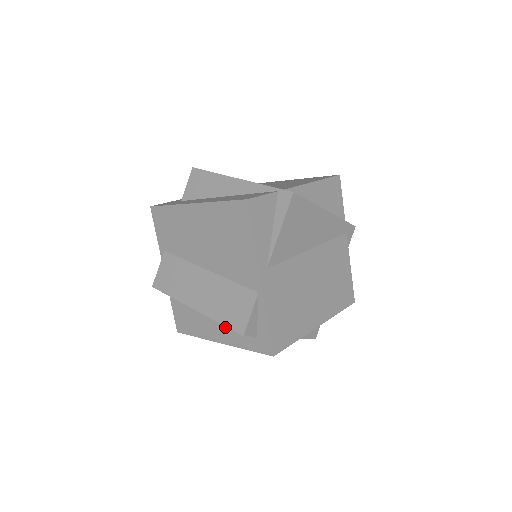
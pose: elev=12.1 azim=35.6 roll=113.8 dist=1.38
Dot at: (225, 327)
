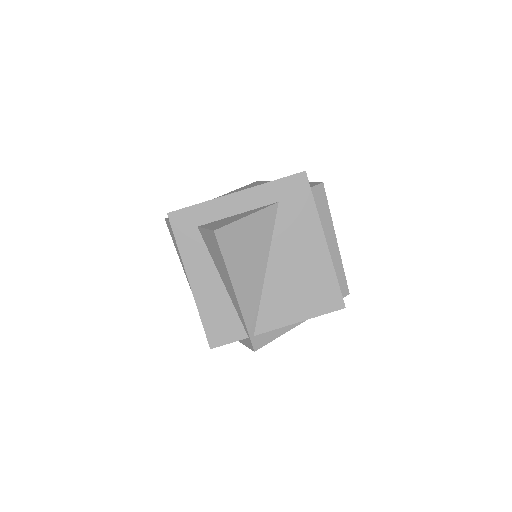
Dot at: occluded
